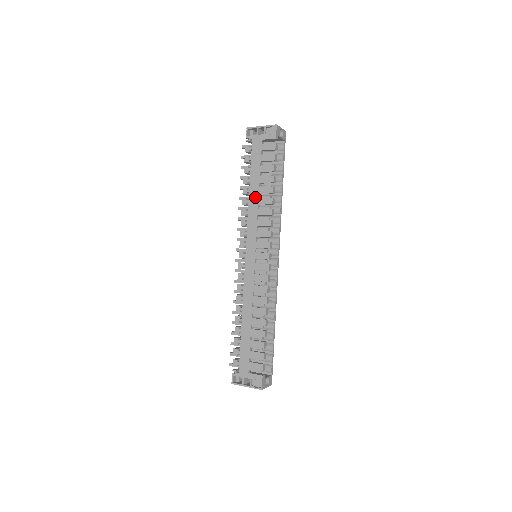
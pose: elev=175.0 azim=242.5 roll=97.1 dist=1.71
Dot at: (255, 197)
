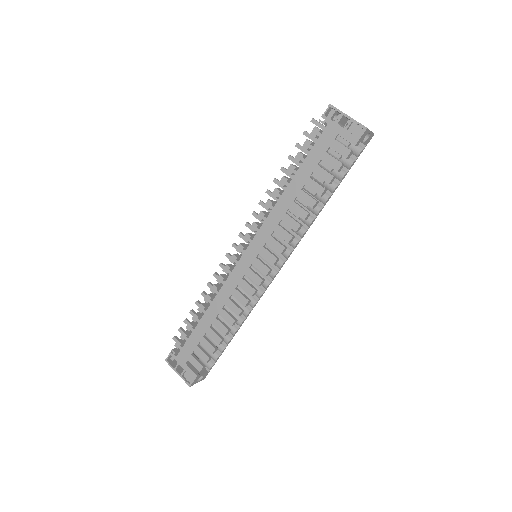
Dot at: (290, 197)
